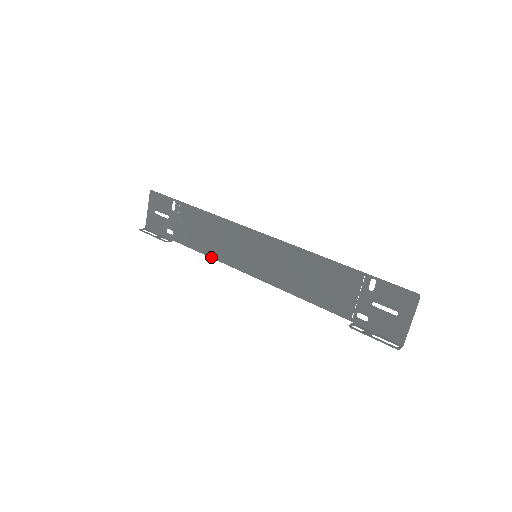
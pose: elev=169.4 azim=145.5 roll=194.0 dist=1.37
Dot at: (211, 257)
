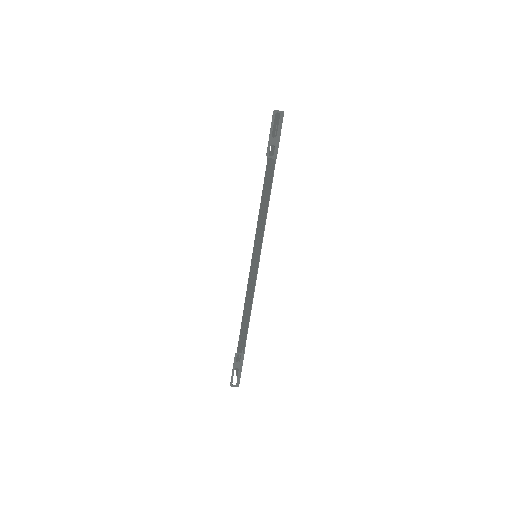
Dot at: (251, 307)
